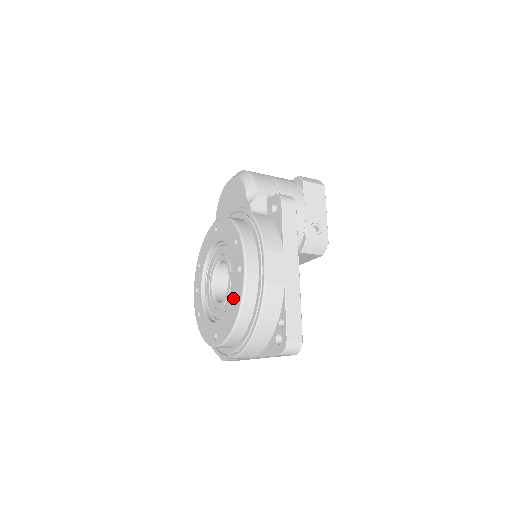
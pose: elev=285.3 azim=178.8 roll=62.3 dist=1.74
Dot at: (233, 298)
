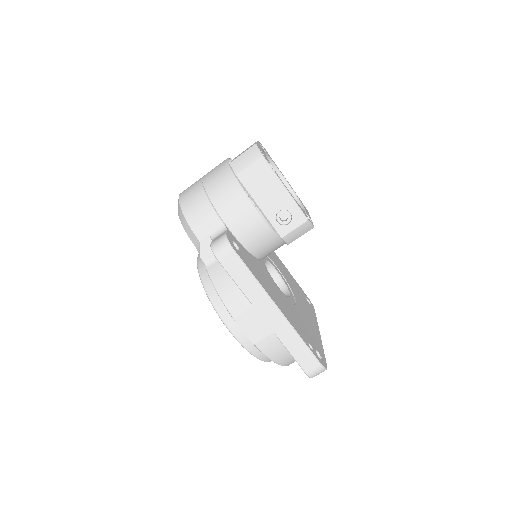
Dot at: occluded
